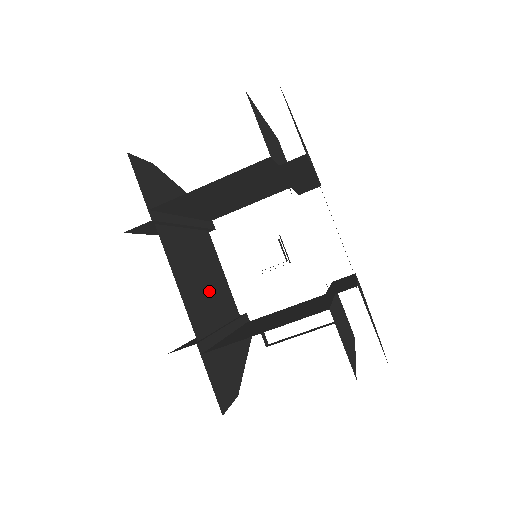
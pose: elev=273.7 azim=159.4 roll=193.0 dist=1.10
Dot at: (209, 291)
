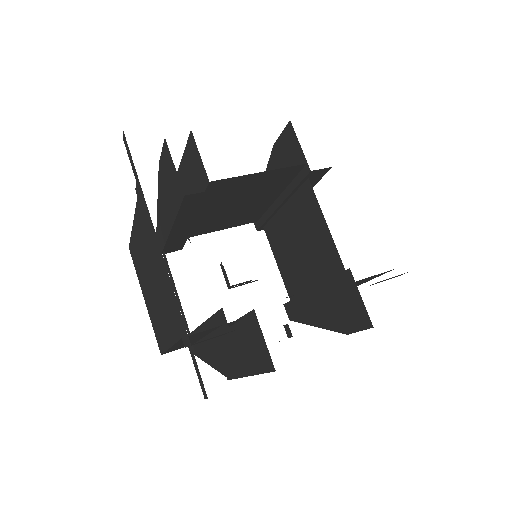
Dot at: occluded
